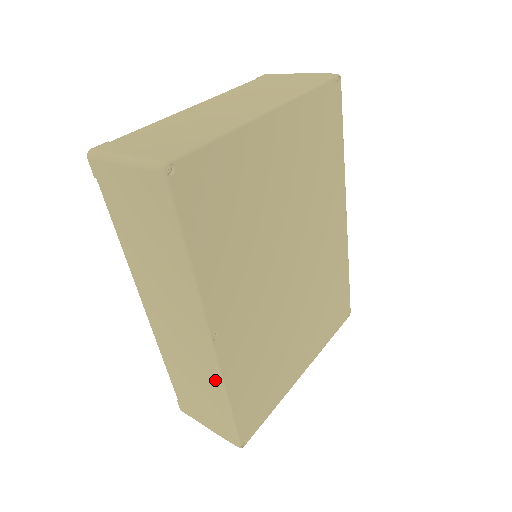
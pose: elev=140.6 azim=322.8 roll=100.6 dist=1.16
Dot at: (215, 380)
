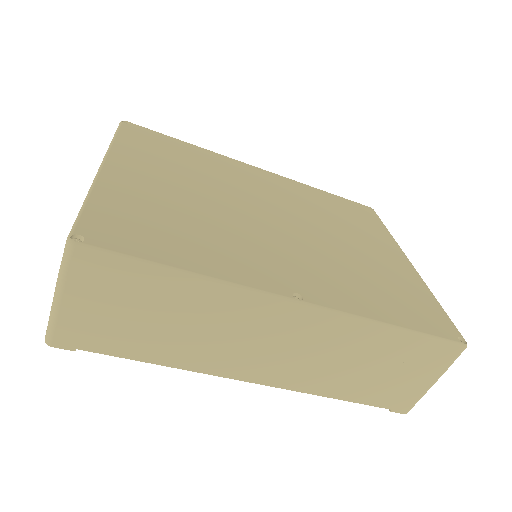
Dot at: (358, 328)
